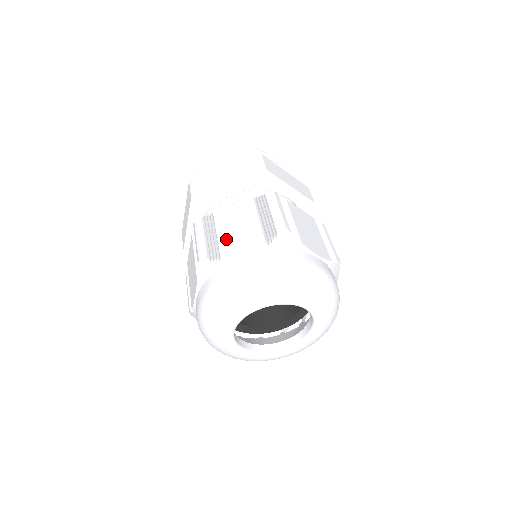
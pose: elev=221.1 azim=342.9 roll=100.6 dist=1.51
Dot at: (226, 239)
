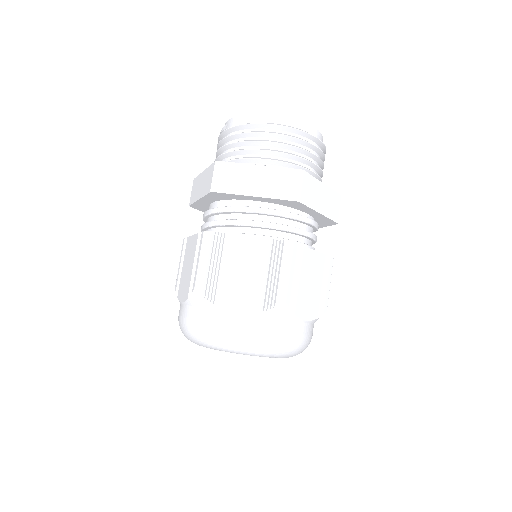
Dot at: (182, 278)
